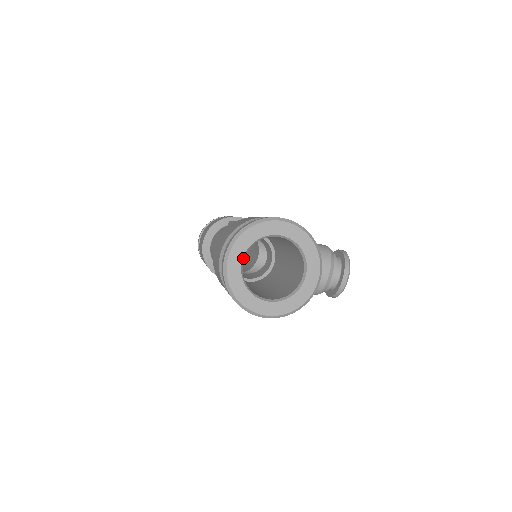
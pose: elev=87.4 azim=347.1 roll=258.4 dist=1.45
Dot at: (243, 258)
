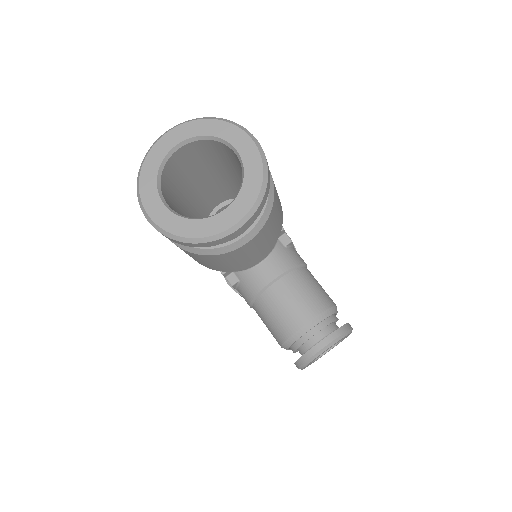
Dot at: (181, 144)
